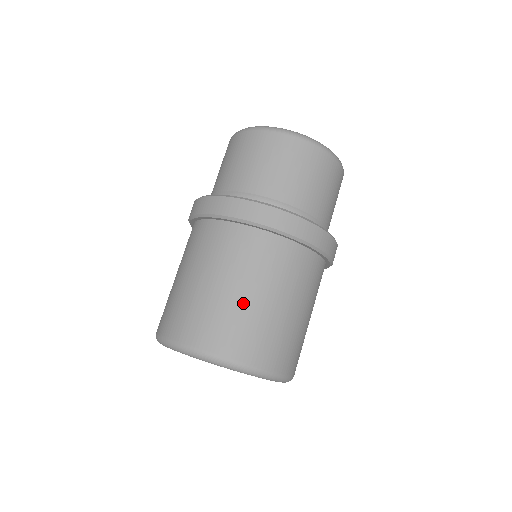
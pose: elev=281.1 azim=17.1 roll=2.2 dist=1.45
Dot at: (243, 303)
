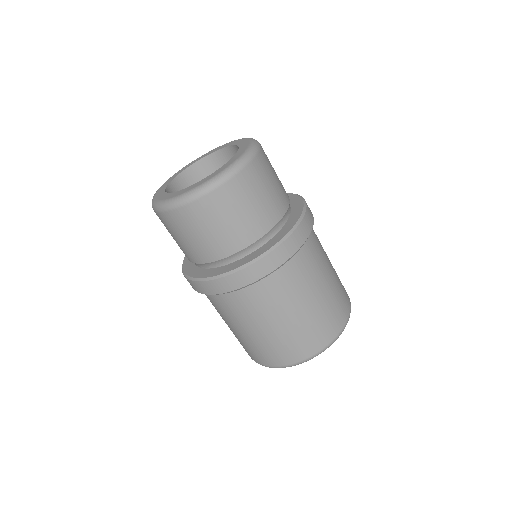
Dot at: (245, 337)
